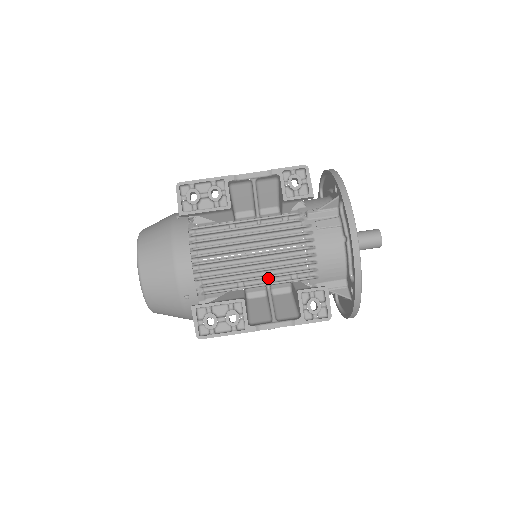
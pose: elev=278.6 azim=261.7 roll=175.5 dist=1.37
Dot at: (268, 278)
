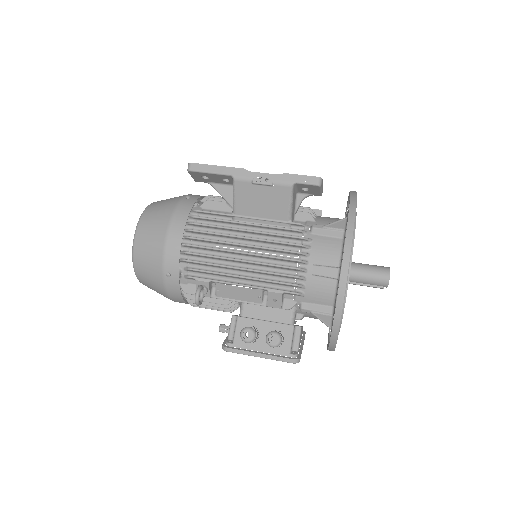
Dot at: occluded
